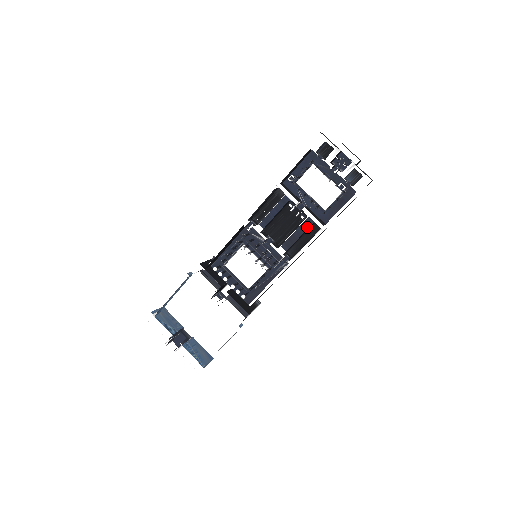
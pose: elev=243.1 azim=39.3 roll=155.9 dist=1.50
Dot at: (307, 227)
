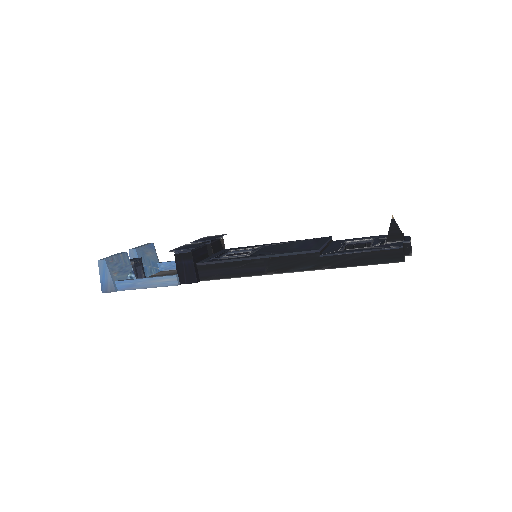
Dot at: occluded
